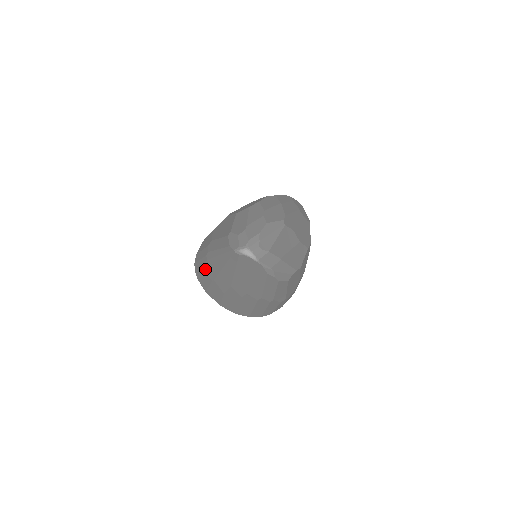
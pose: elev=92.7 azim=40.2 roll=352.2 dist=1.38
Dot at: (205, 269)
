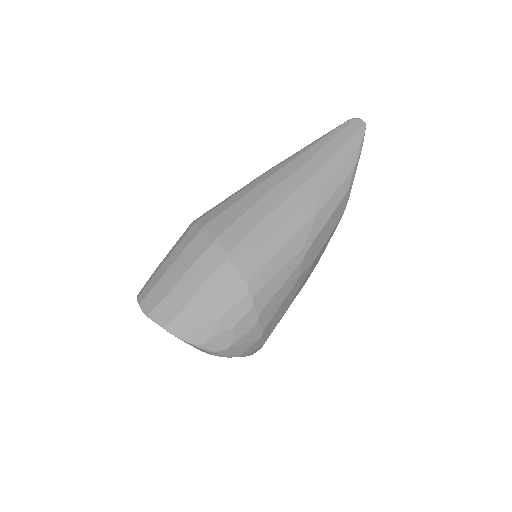
Dot at: (253, 181)
